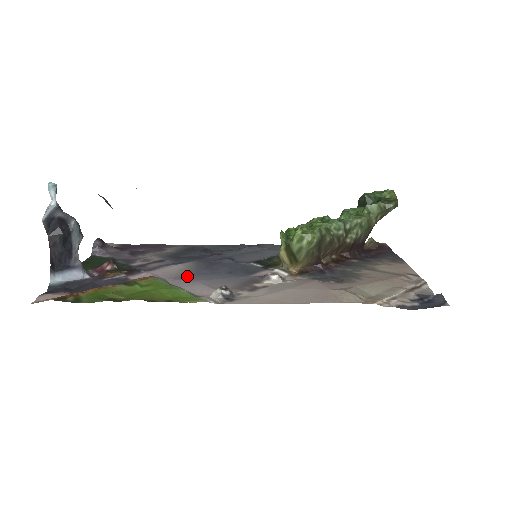
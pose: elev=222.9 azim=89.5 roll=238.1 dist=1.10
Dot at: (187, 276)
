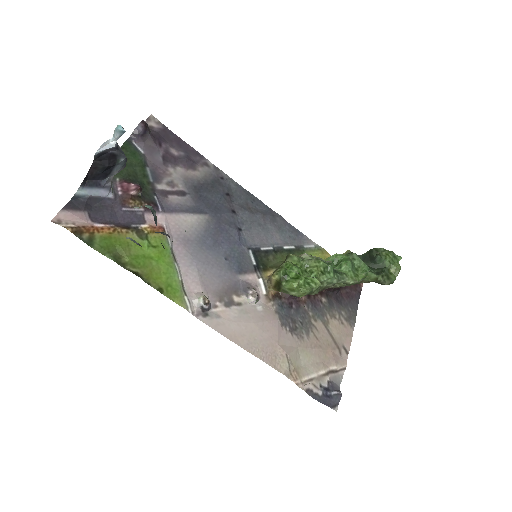
Dot at: (192, 244)
